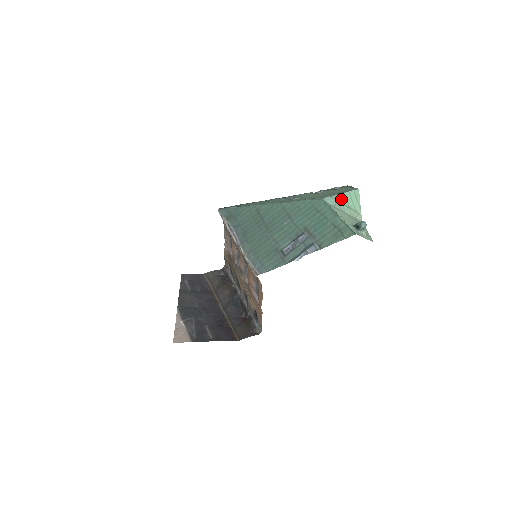
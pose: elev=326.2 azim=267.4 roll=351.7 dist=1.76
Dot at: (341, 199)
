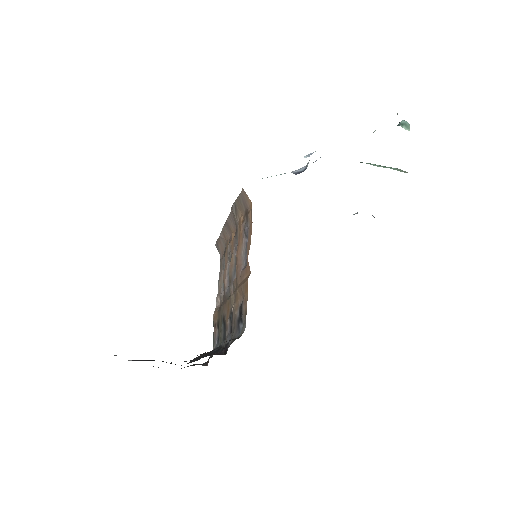
Dot at: (375, 165)
